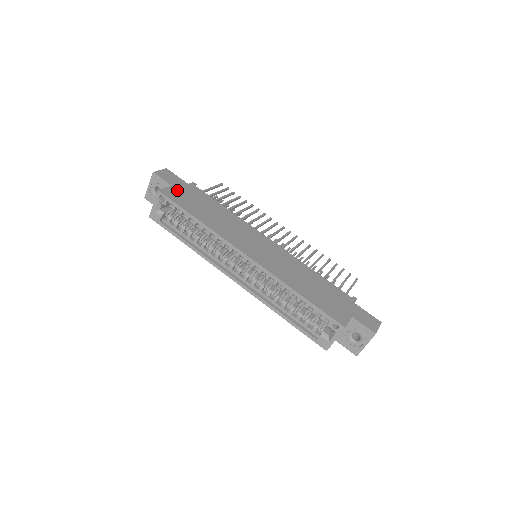
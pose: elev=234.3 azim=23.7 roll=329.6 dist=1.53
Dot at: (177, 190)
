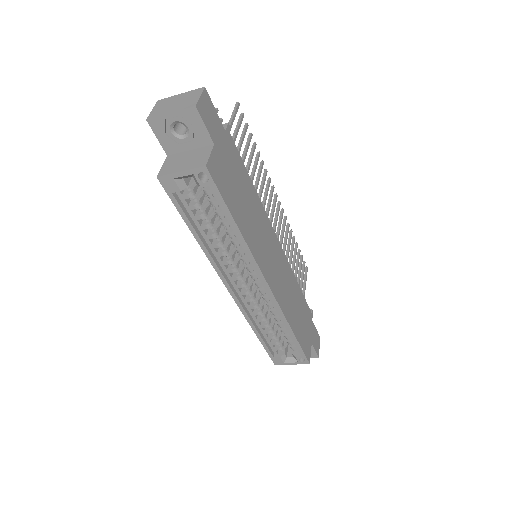
Dot at: (220, 156)
